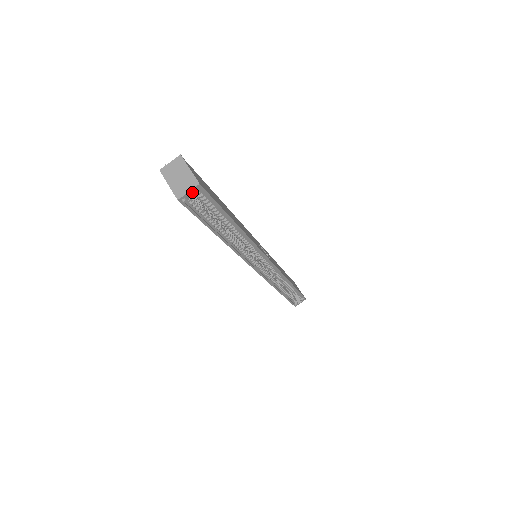
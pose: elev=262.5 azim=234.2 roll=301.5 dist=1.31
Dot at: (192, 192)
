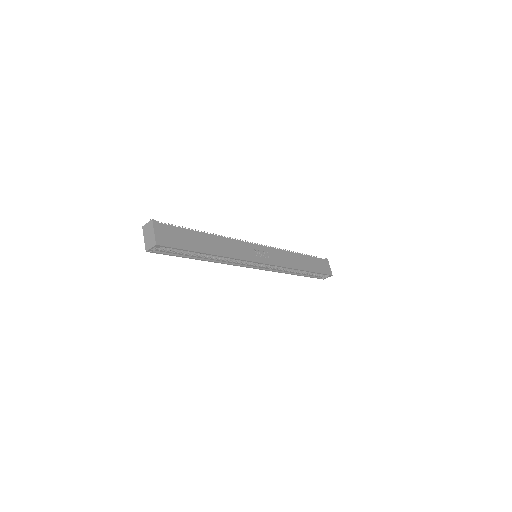
Dot at: occluded
